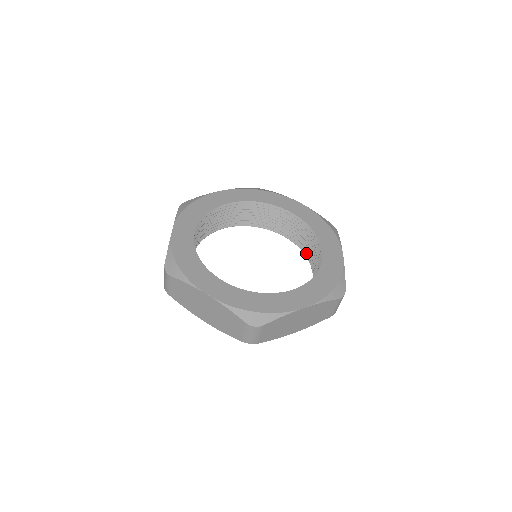
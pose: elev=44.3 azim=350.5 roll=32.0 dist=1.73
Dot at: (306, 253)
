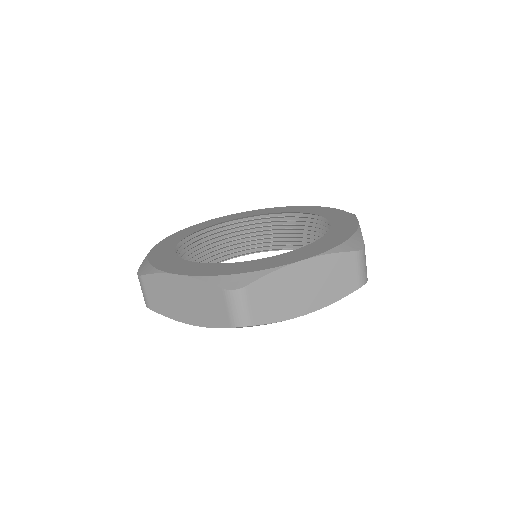
Dot at: occluded
